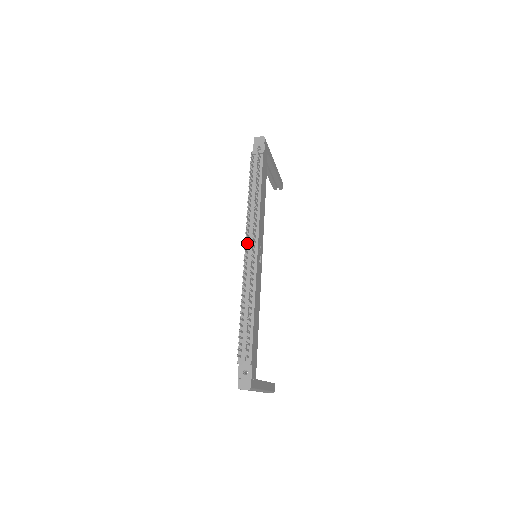
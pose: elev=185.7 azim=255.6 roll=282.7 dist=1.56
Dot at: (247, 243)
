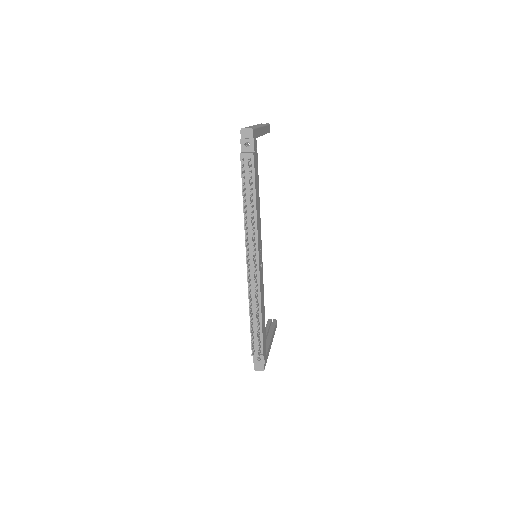
Dot at: (248, 255)
